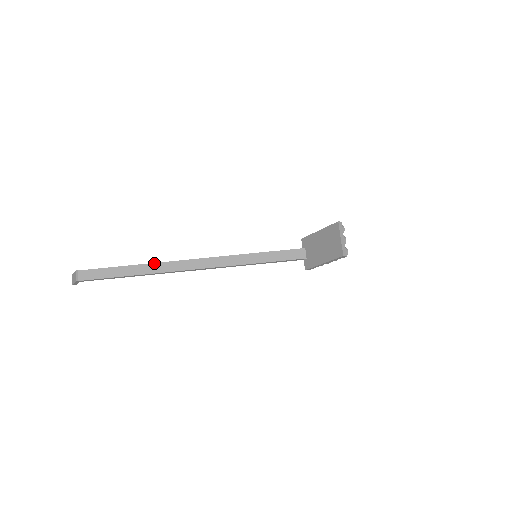
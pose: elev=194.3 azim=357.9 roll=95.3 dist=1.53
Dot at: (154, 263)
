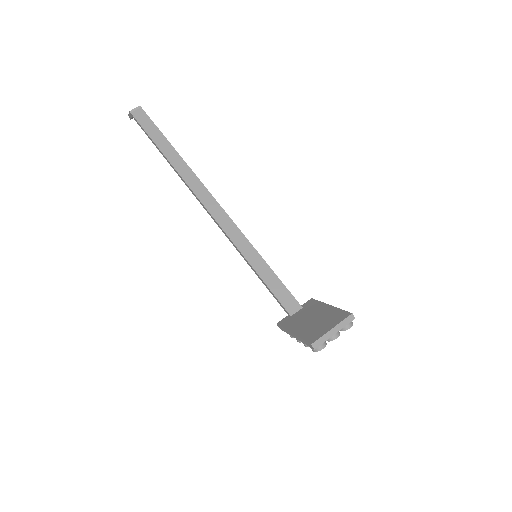
Dot at: (188, 166)
